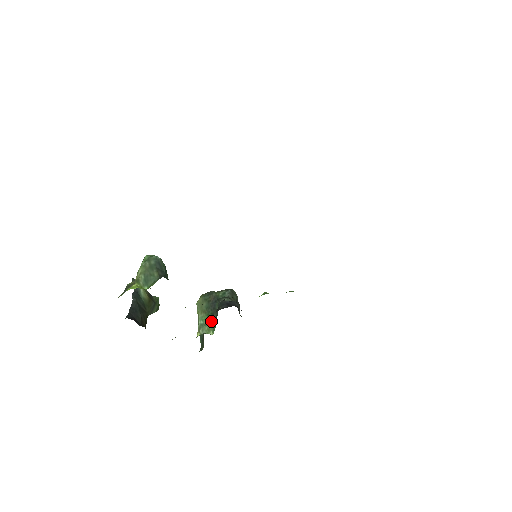
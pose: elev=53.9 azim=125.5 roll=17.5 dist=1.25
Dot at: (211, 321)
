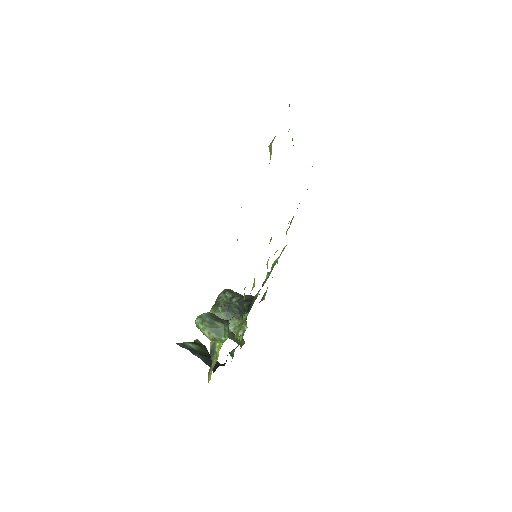
Dot at: (239, 321)
